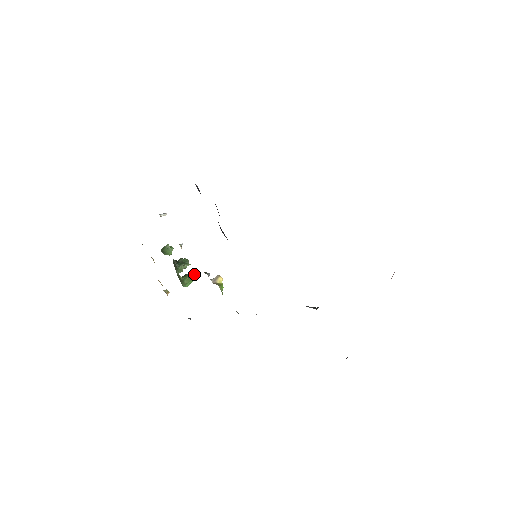
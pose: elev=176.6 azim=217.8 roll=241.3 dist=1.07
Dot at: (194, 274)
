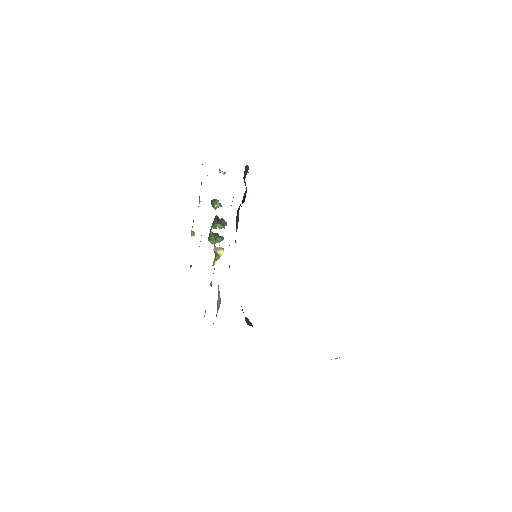
Dot at: (223, 238)
